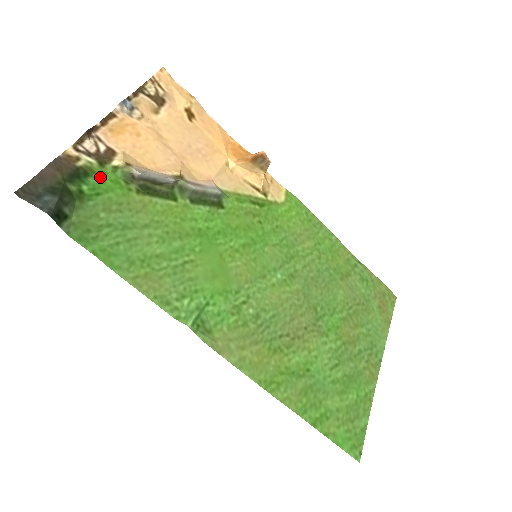
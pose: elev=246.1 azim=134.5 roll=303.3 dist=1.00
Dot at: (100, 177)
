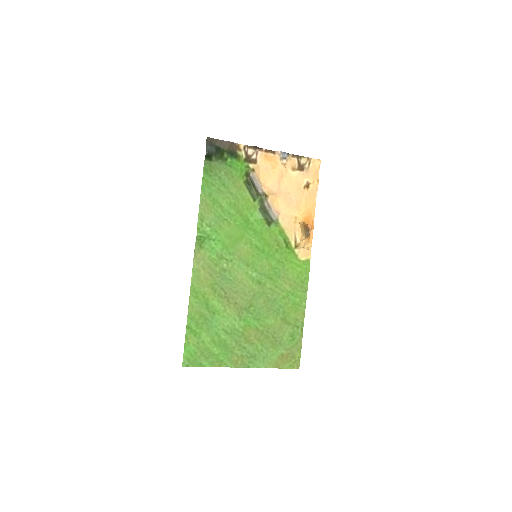
Dot at: (239, 163)
